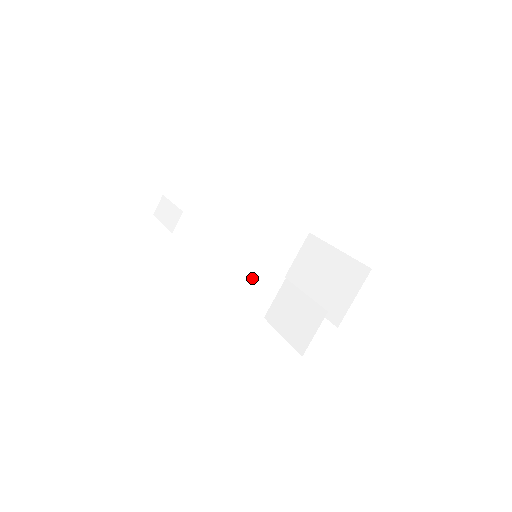
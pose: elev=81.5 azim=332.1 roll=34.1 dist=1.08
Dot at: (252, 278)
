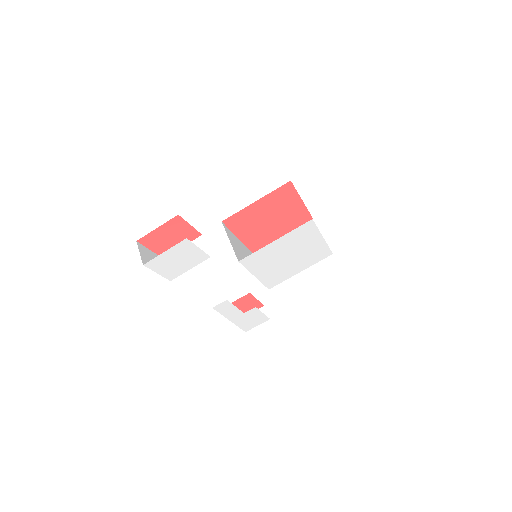
Dot at: occluded
